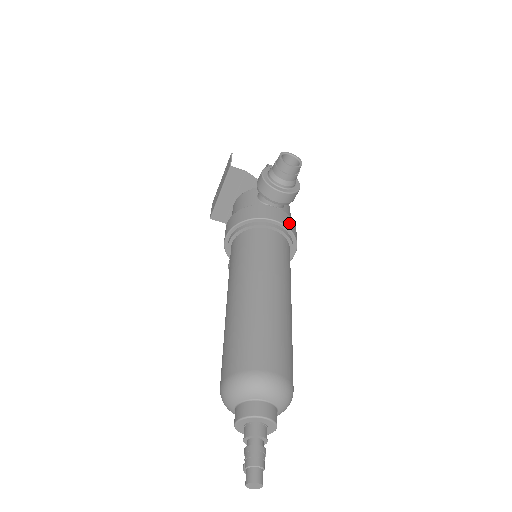
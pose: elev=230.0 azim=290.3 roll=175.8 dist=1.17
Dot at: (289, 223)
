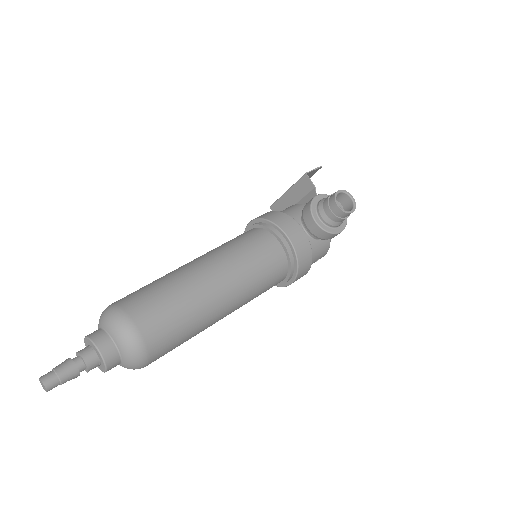
Dot at: (303, 253)
